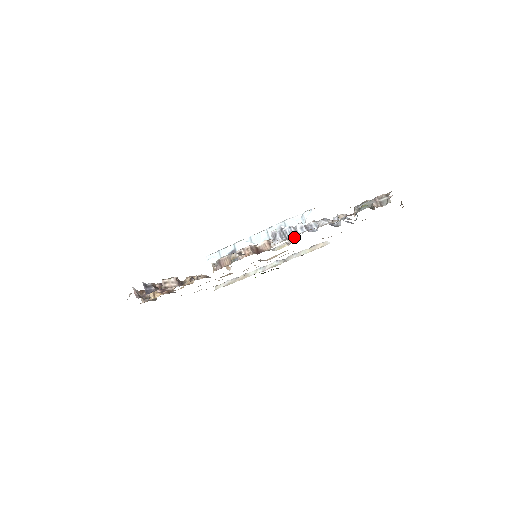
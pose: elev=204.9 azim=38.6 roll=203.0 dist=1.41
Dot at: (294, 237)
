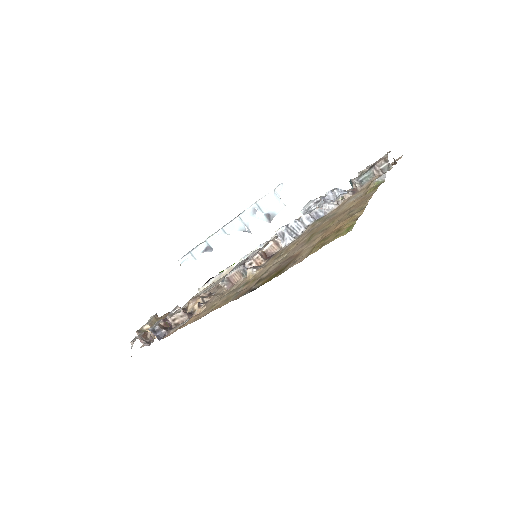
Dot at: (272, 216)
